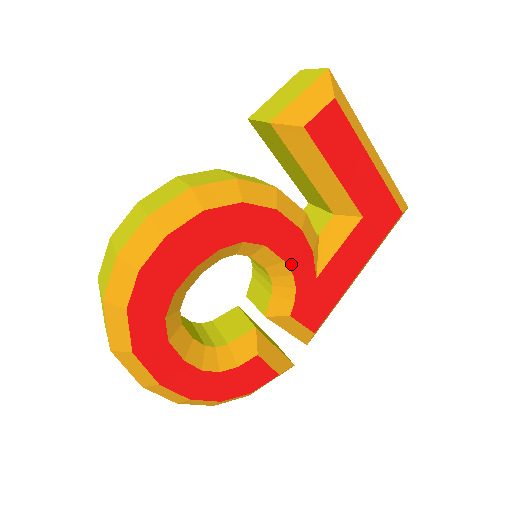
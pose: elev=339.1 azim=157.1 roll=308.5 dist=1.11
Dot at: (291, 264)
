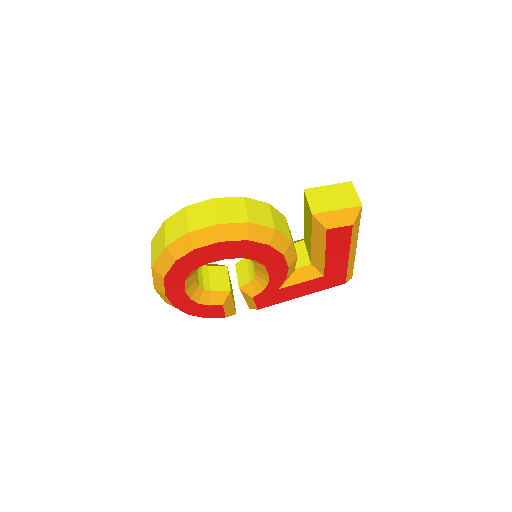
Dot at: (271, 278)
